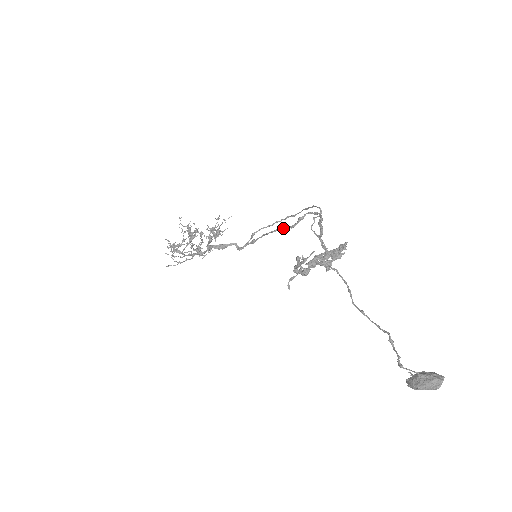
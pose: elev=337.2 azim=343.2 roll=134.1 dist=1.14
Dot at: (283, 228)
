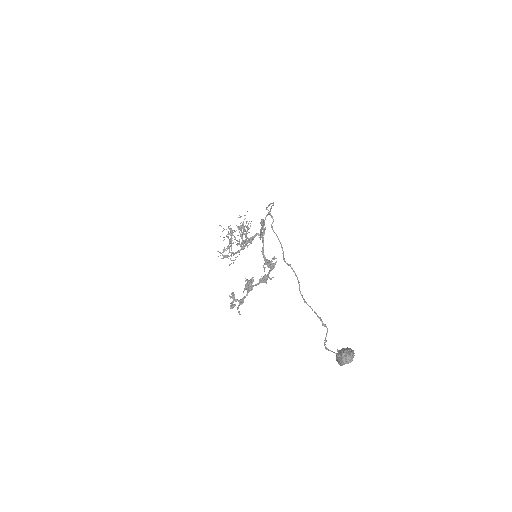
Dot at: (261, 228)
